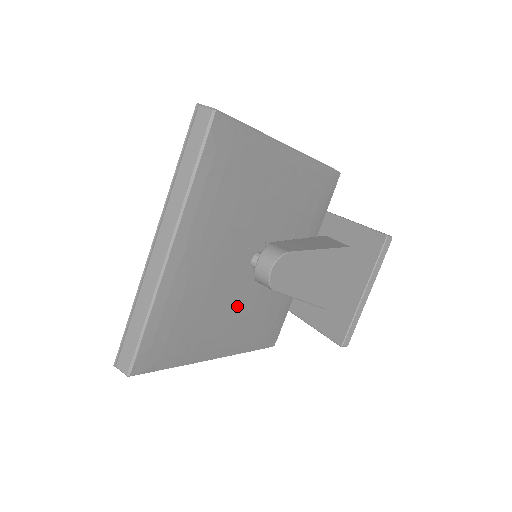
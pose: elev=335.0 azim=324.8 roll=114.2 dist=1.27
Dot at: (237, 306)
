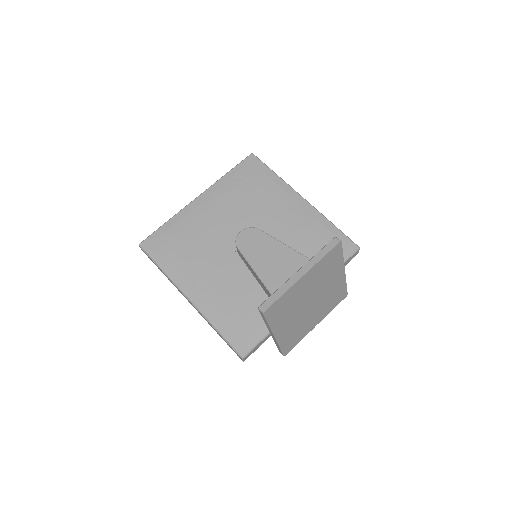
Dot at: (220, 267)
